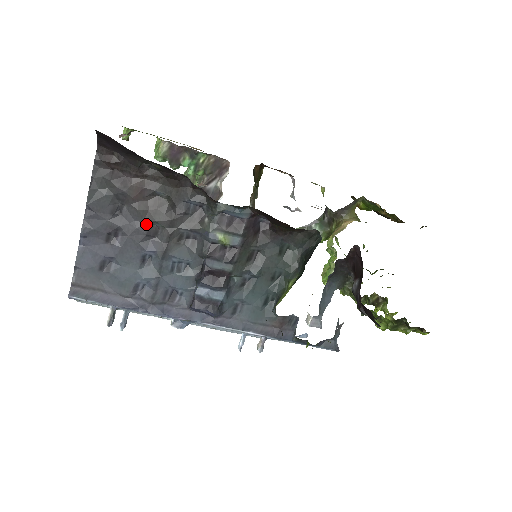
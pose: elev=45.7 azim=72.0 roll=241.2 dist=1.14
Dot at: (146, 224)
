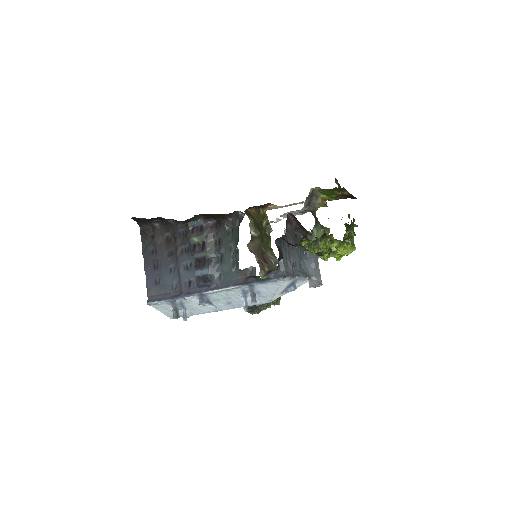
Dot at: (167, 252)
